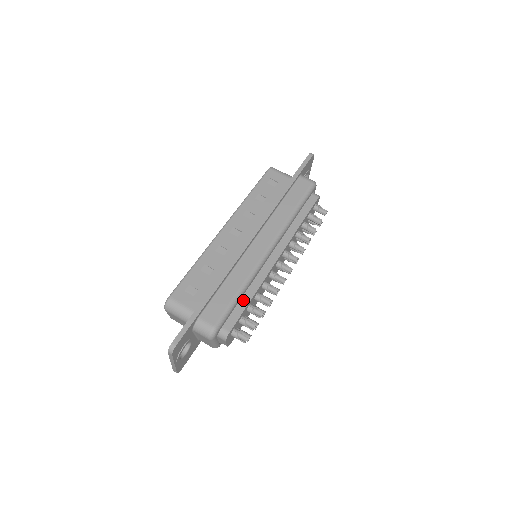
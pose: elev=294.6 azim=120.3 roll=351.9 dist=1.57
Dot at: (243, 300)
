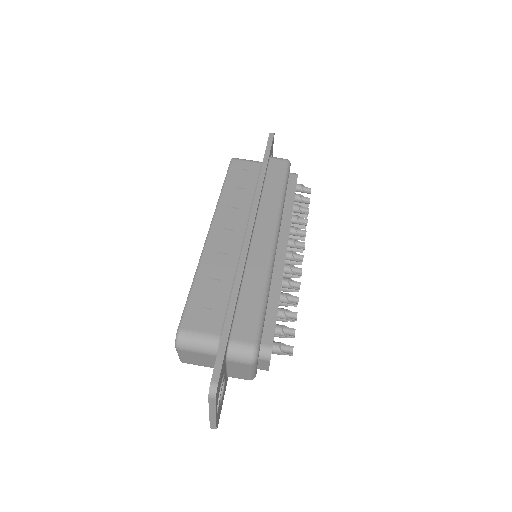
Dot at: (270, 304)
